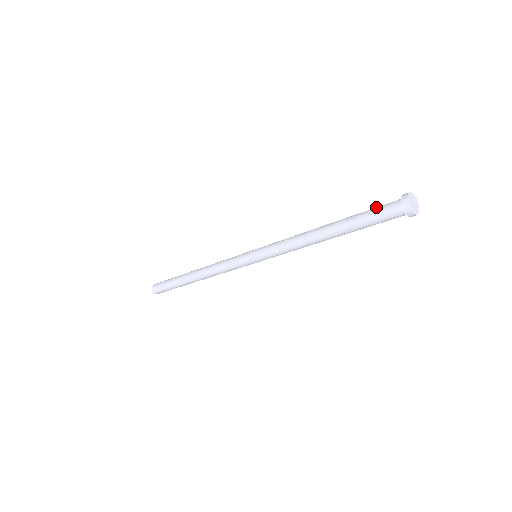
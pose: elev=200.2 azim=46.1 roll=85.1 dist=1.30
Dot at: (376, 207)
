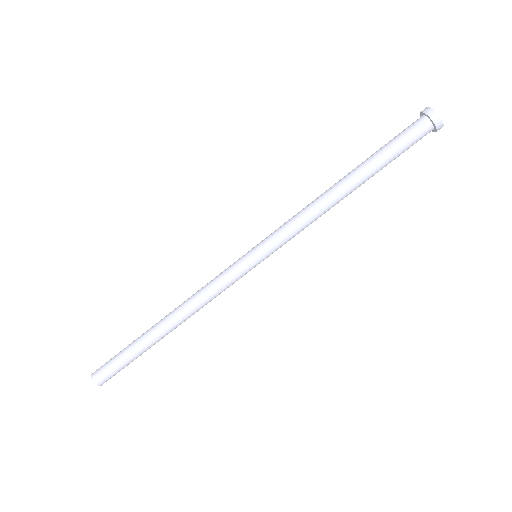
Dot at: occluded
